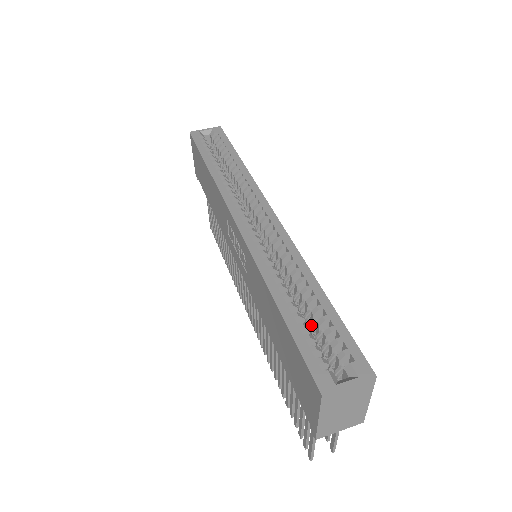
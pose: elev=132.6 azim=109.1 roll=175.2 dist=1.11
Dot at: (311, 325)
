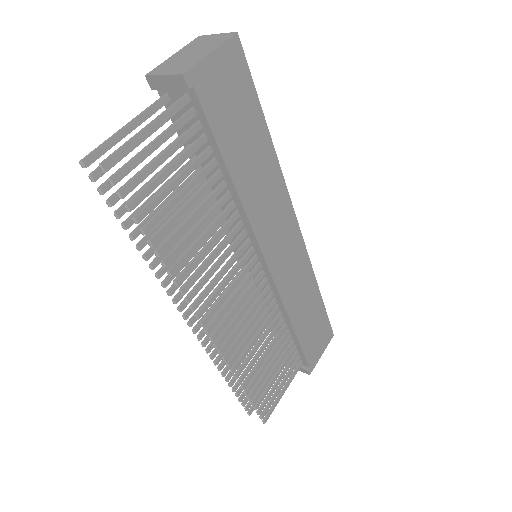
Dot at: occluded
